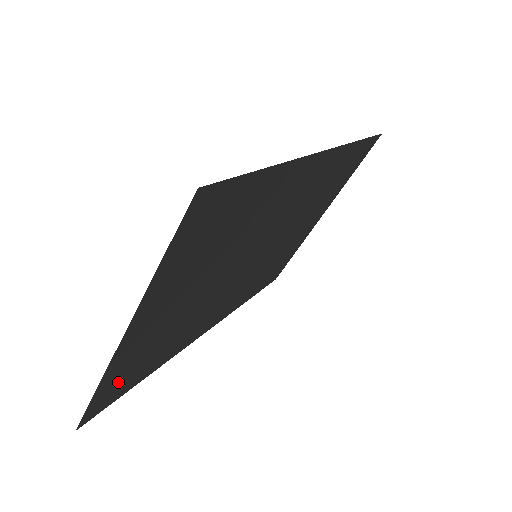
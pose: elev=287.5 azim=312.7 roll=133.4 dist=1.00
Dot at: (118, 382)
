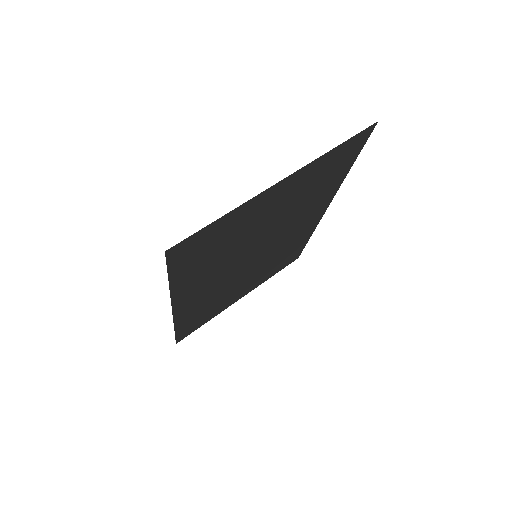
Dot at: (207, 239)
